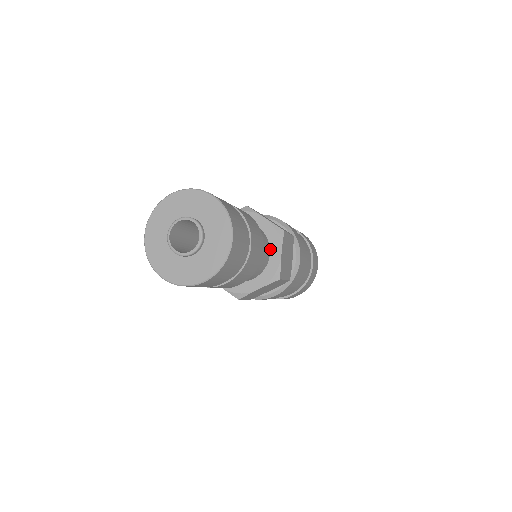
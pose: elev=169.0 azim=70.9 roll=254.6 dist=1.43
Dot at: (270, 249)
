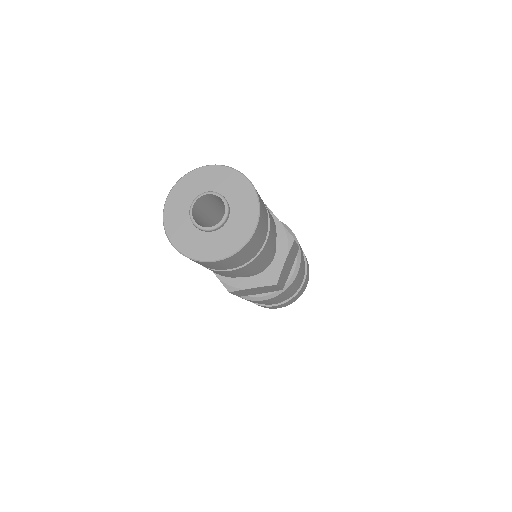
Dot at: (276, 253)
